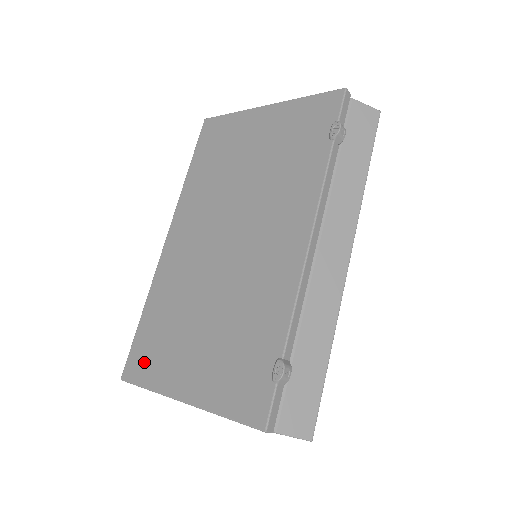
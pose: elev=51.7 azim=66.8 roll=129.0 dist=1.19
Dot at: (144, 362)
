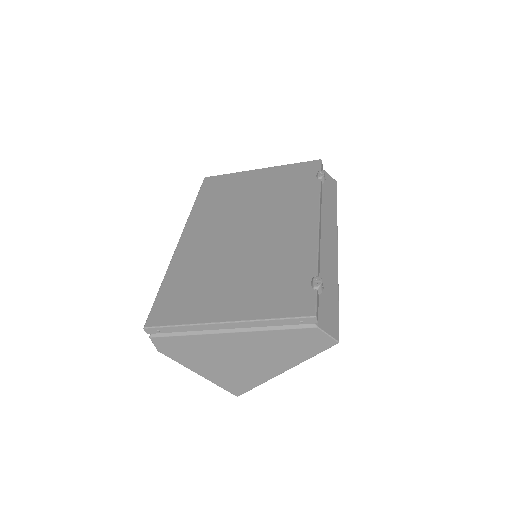
Dot at: (173, 310)
